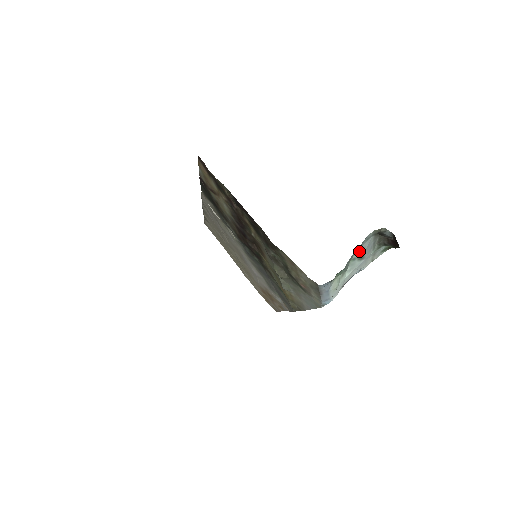
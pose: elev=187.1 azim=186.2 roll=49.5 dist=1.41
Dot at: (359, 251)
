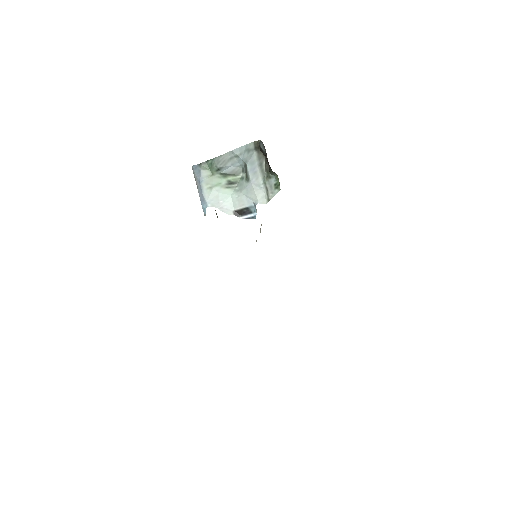
Dot at: (245, 168)
